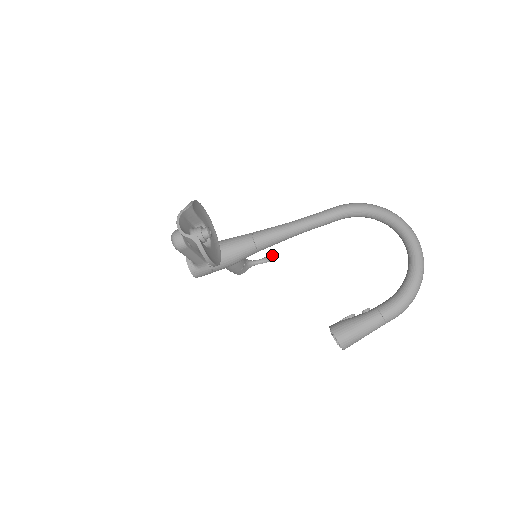
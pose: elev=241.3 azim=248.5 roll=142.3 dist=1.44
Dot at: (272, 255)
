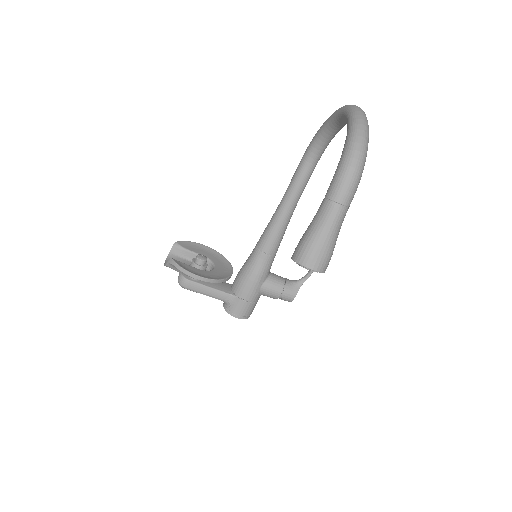
Dot at: occluded
